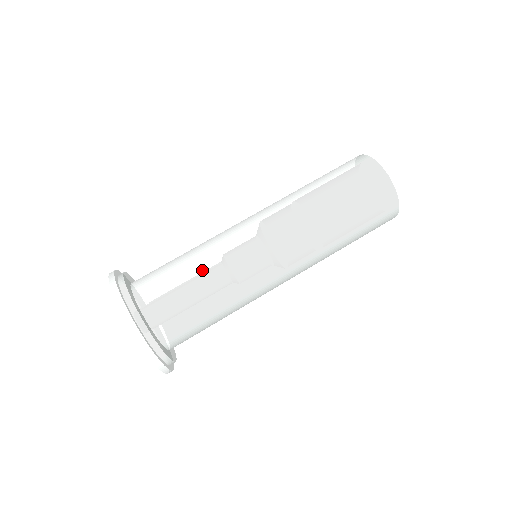
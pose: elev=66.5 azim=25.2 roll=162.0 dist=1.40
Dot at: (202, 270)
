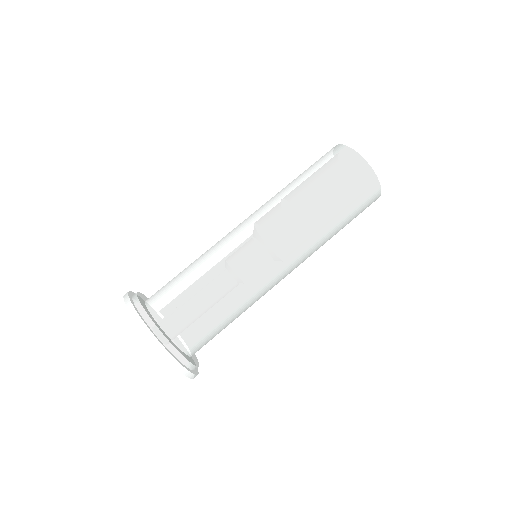
Dot at: (214, 285)
